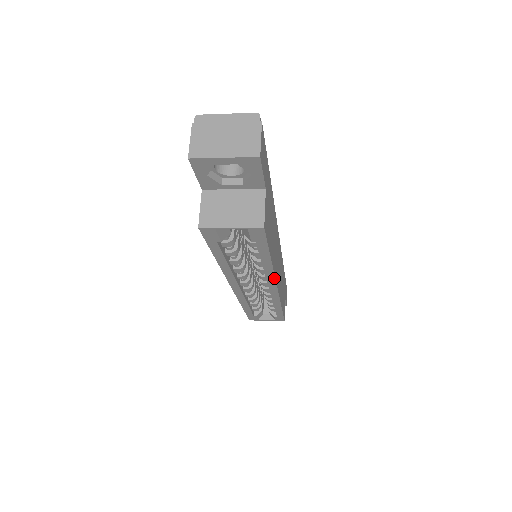
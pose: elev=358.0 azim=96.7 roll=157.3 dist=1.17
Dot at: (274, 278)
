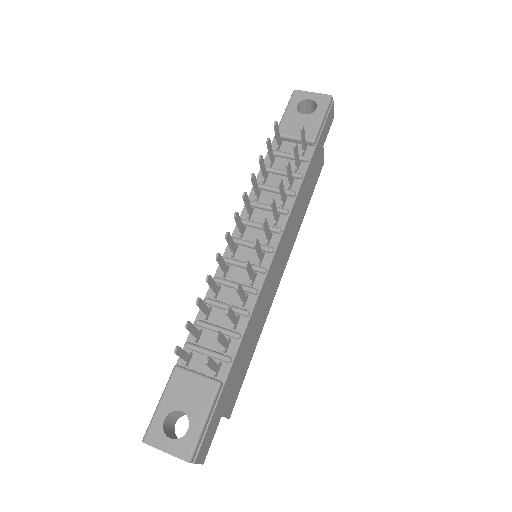
Dot at: (270, 306)
